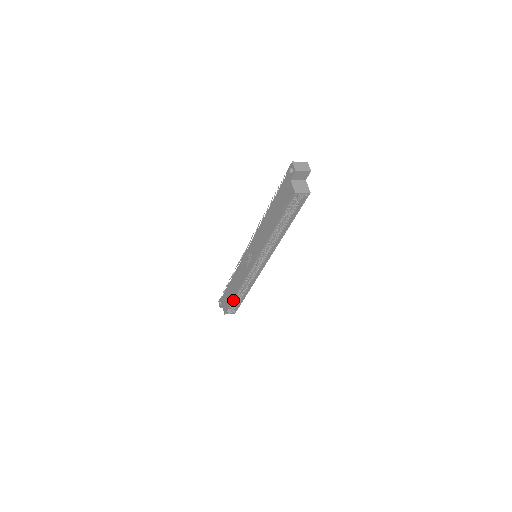
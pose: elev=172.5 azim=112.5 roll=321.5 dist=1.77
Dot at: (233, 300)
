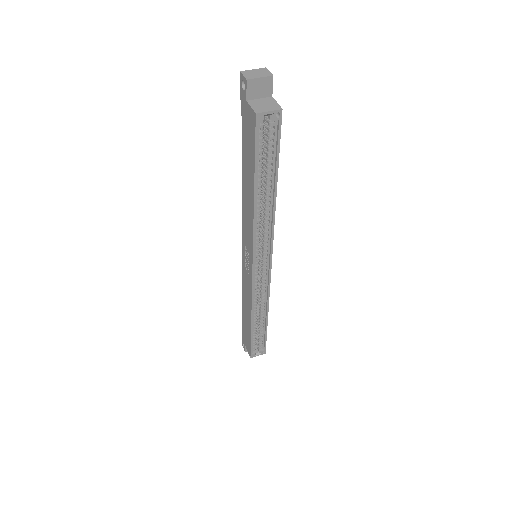
Dot at: (252, 333)
